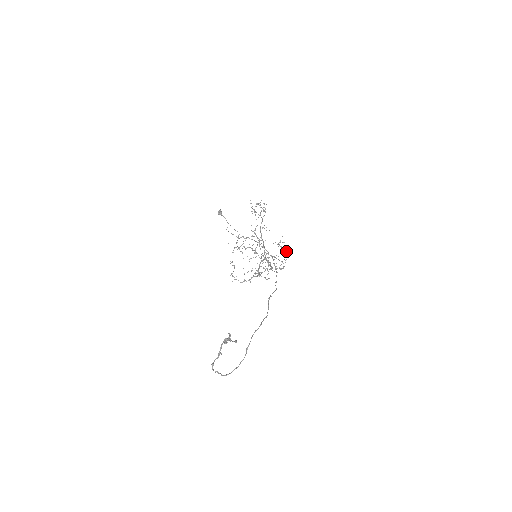
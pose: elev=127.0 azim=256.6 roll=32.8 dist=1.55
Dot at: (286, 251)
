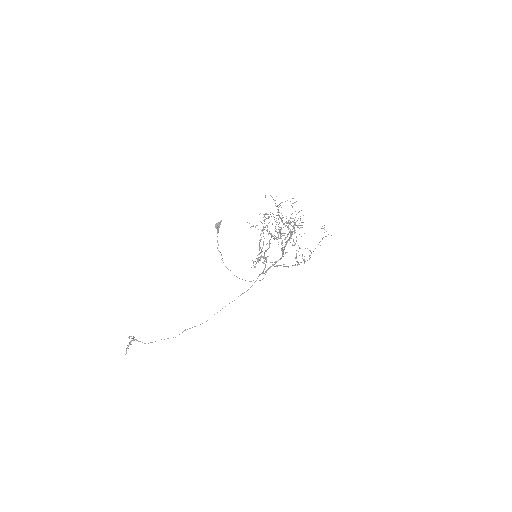
Dot at: (310, 257)
